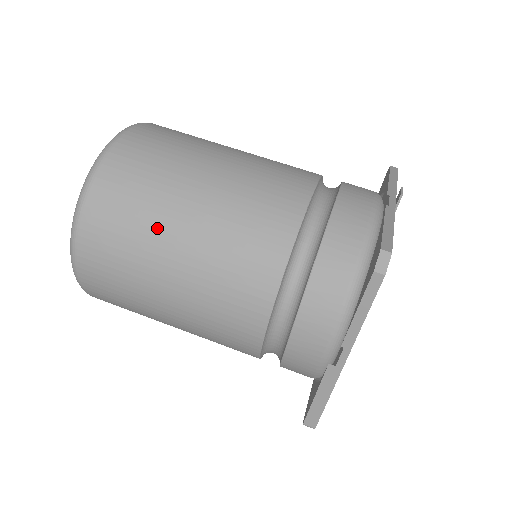
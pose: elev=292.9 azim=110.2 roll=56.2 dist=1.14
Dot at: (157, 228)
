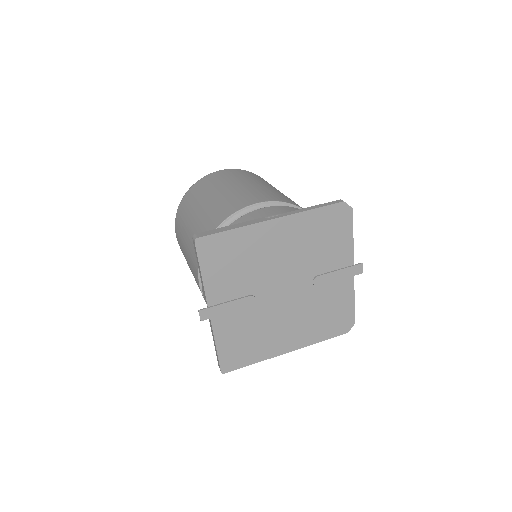
Dot at: (265, 183)
